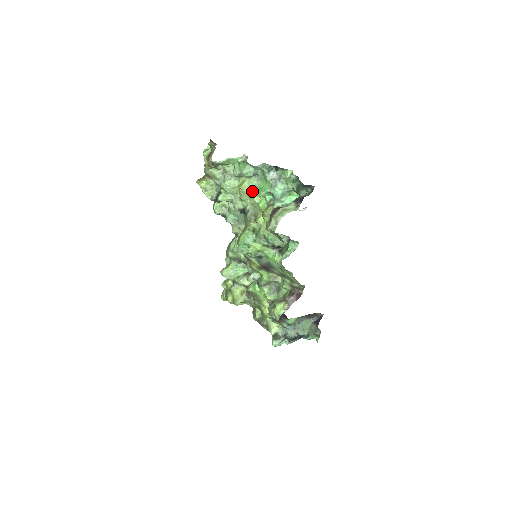
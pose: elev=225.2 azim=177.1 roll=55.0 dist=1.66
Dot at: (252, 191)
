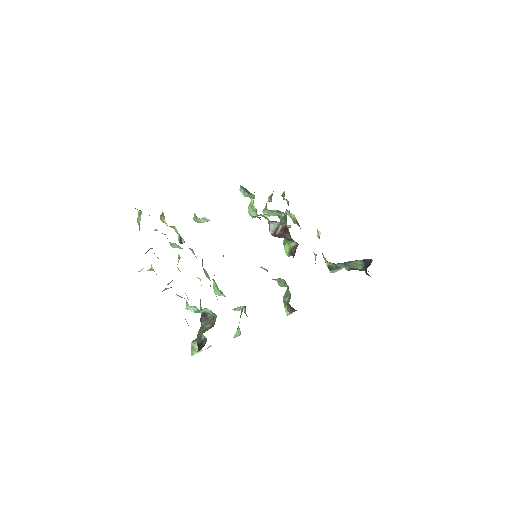
Dot at: occluded
